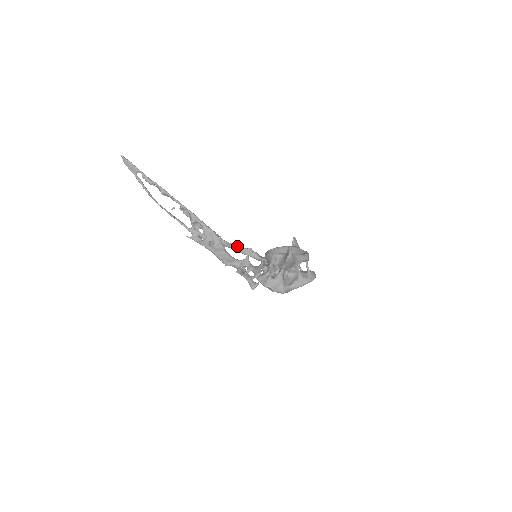
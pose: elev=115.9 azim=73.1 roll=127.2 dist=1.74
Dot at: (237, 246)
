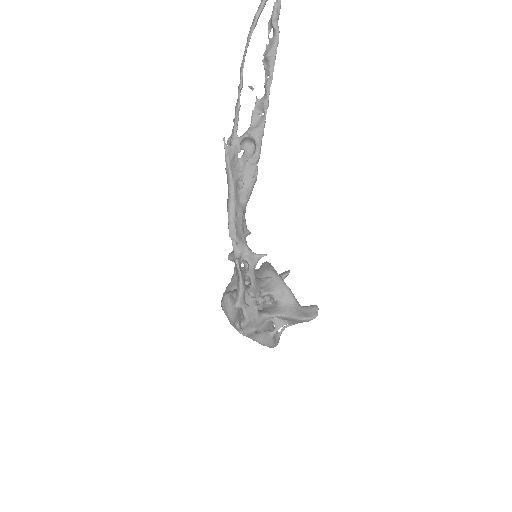
Dot at: occluded
